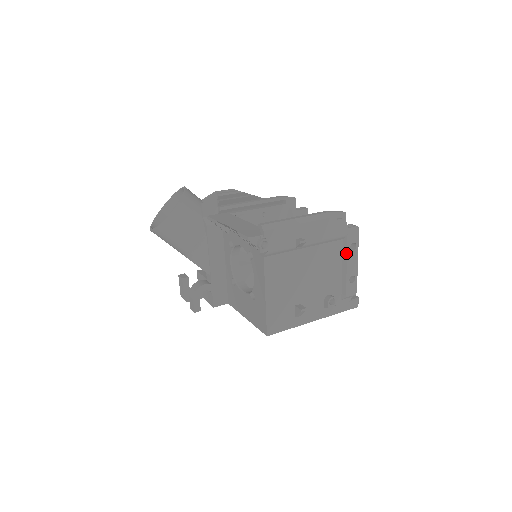
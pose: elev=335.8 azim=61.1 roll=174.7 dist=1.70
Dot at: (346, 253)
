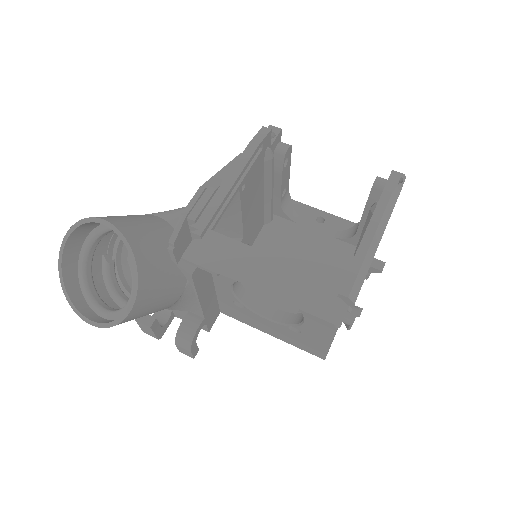
Dot at: occluded
